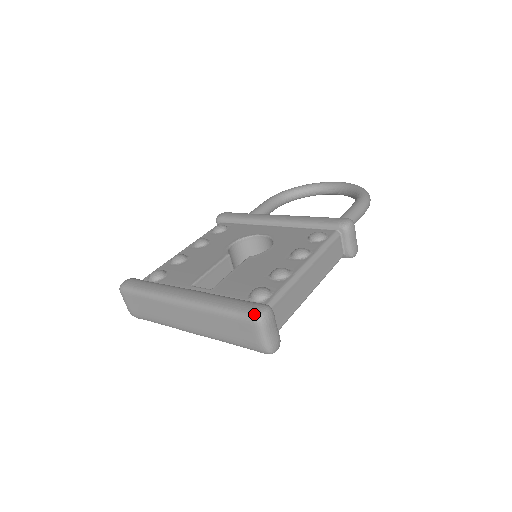
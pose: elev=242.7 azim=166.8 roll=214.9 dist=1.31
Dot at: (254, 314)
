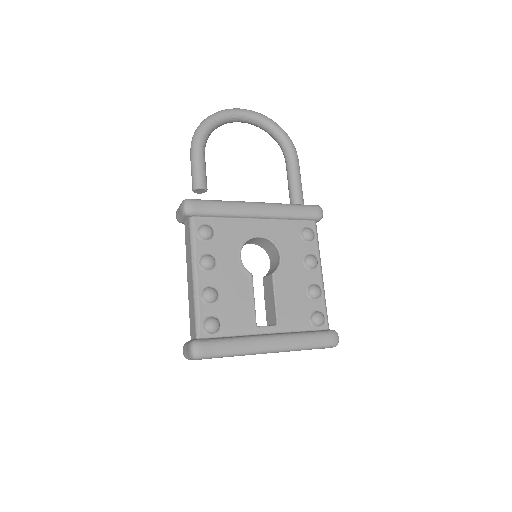
Dot at: (335, 344)
